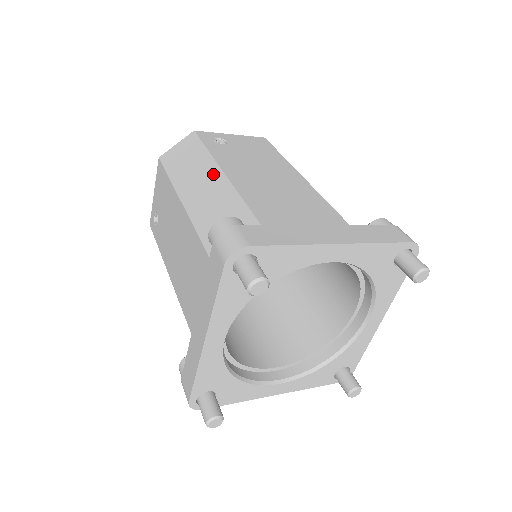
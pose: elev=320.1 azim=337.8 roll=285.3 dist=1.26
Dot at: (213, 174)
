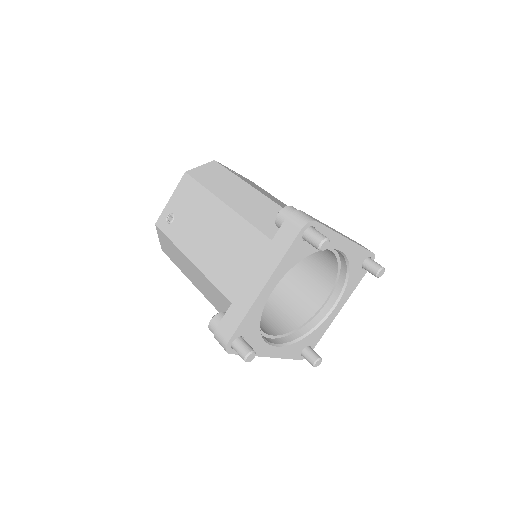
Dot at: (246, 188)
